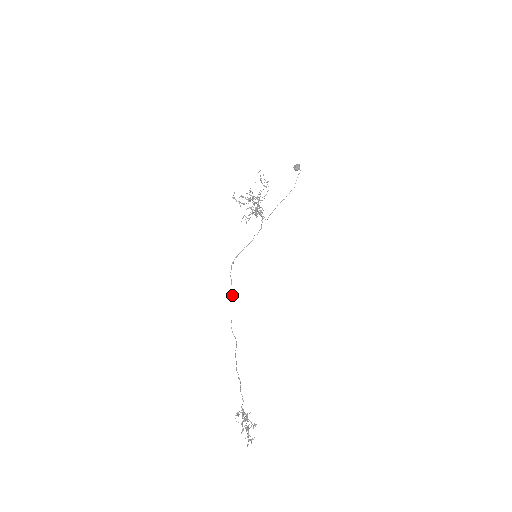
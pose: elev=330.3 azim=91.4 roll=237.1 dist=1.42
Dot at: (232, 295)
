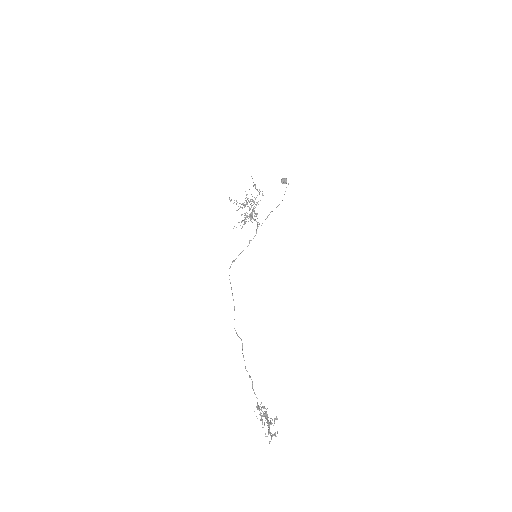
Dot at: occluded
